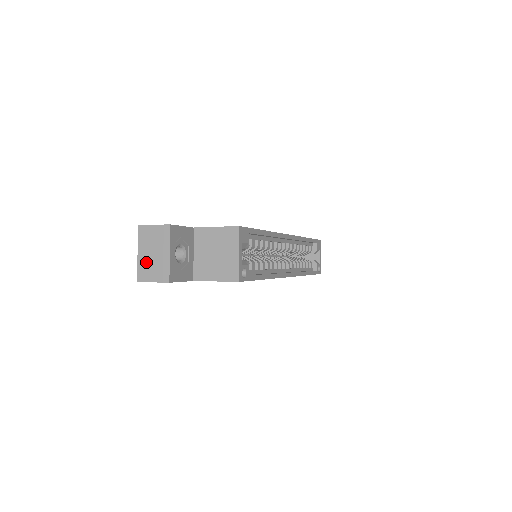
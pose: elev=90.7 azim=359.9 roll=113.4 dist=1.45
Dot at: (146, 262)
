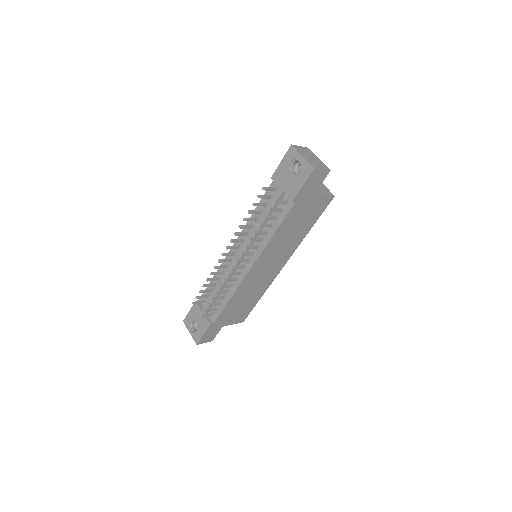
Dot at: (311, 160)
